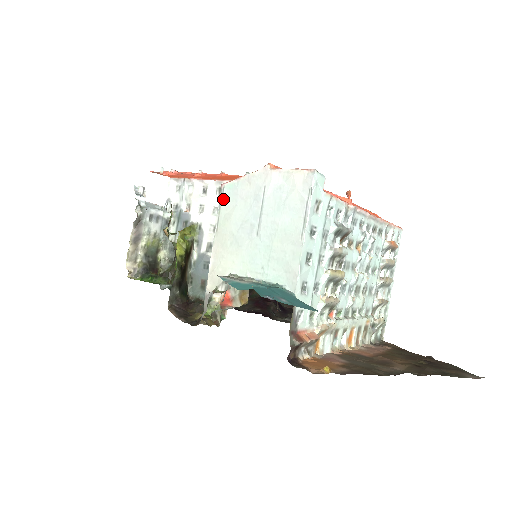
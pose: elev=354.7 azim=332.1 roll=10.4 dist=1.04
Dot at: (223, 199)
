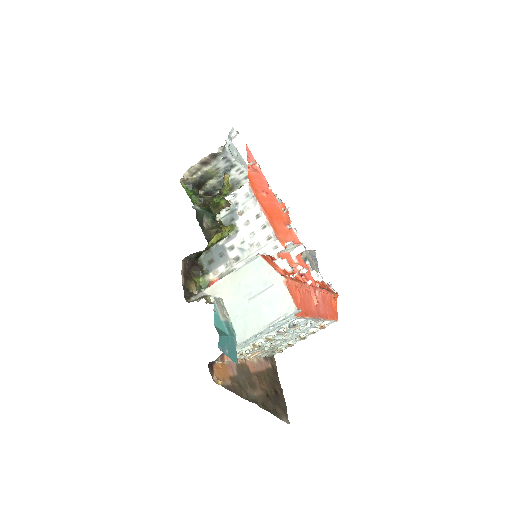
Dot at: (252, 262)
